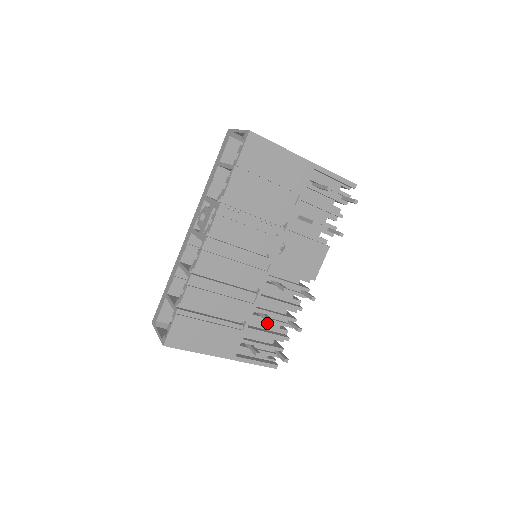
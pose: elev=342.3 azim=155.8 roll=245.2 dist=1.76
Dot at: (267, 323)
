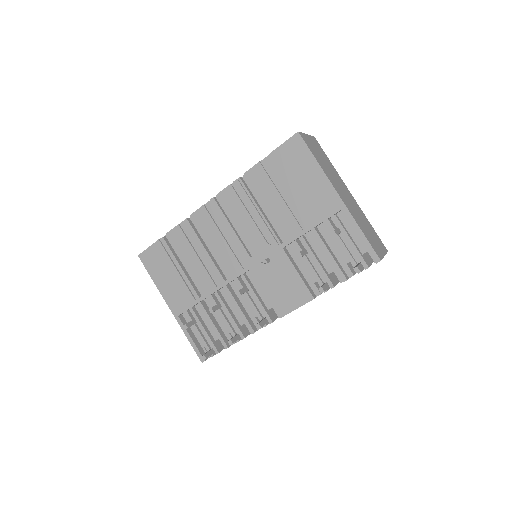
Dot at: occluded
